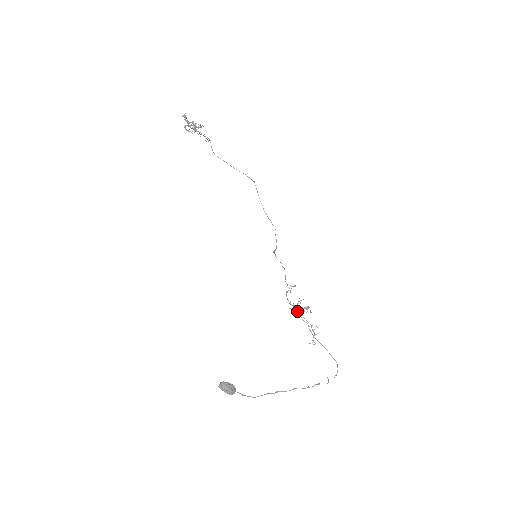
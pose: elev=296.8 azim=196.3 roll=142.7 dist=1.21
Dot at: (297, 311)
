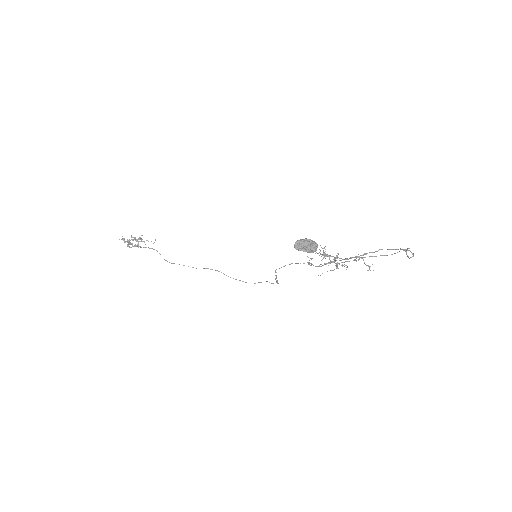
Dot at: (330, 261)
